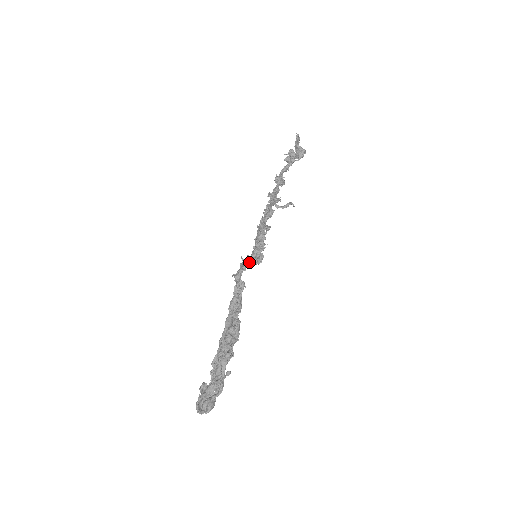
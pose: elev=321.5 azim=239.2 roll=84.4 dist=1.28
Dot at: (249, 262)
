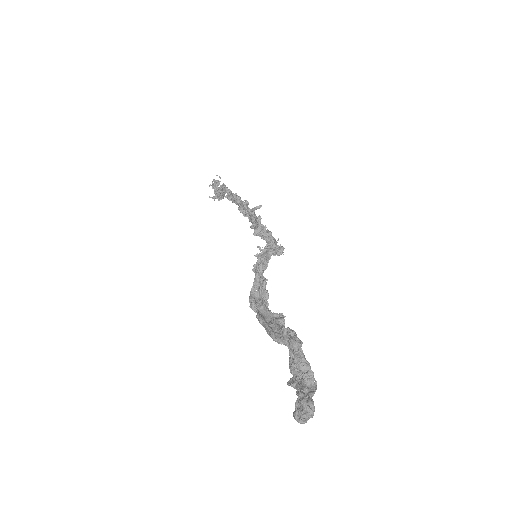
Dot at: (274, 250)
